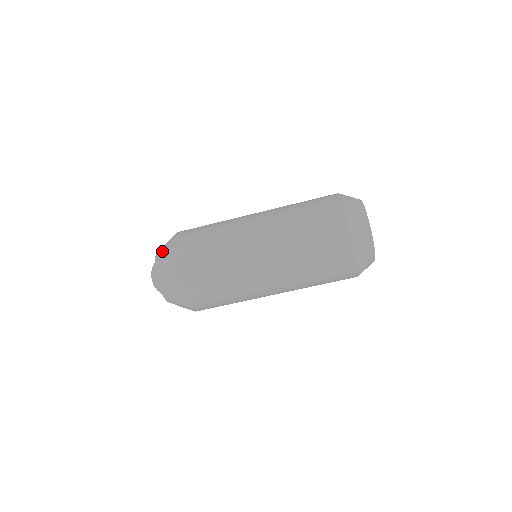
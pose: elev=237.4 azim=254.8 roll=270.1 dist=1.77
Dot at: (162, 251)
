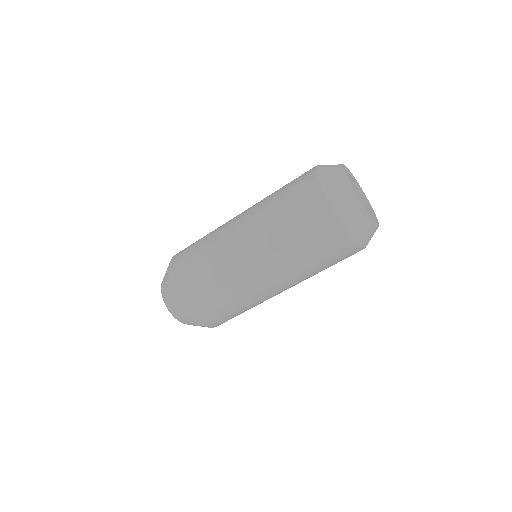
Dot at: occluded
